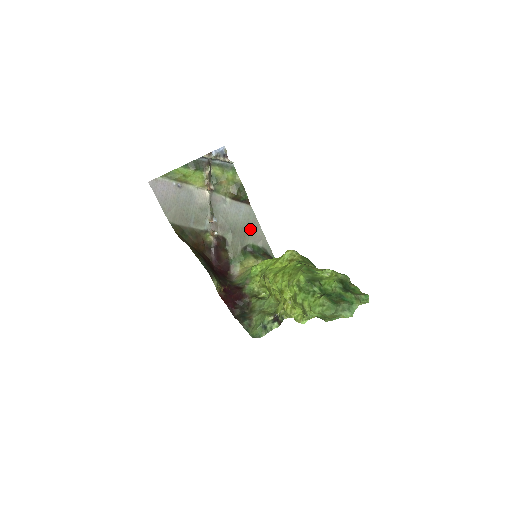
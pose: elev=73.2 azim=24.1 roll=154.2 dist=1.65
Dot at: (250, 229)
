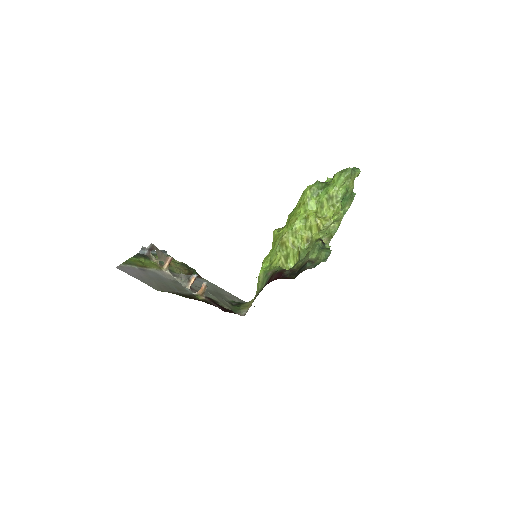
Dot at: (220, 292)
